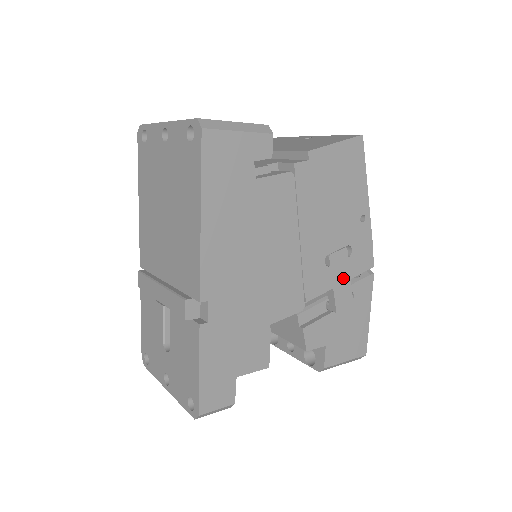
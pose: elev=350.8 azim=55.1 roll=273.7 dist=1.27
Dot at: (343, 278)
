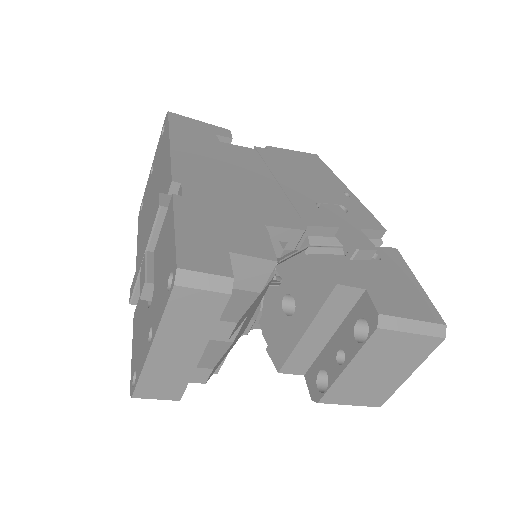
Dot at: (349, 225)
